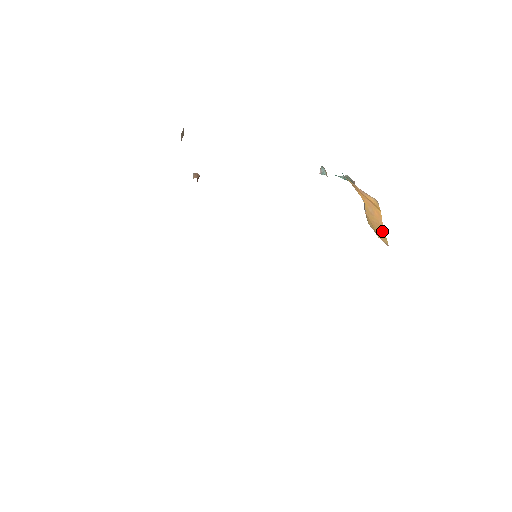
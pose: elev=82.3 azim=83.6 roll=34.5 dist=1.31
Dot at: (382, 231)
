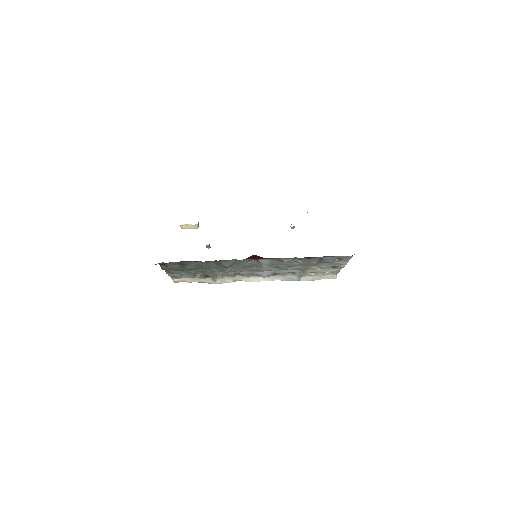
Dot at: occluded
